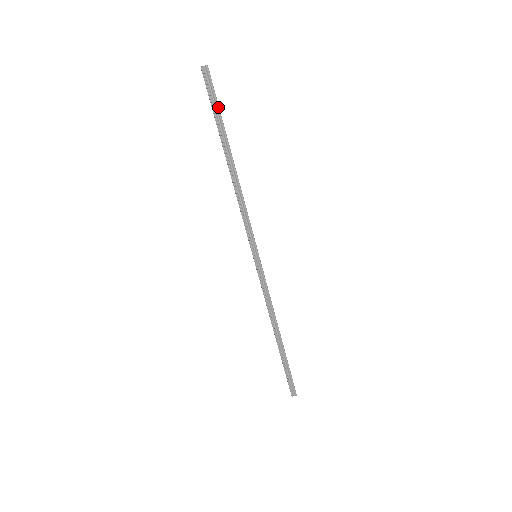
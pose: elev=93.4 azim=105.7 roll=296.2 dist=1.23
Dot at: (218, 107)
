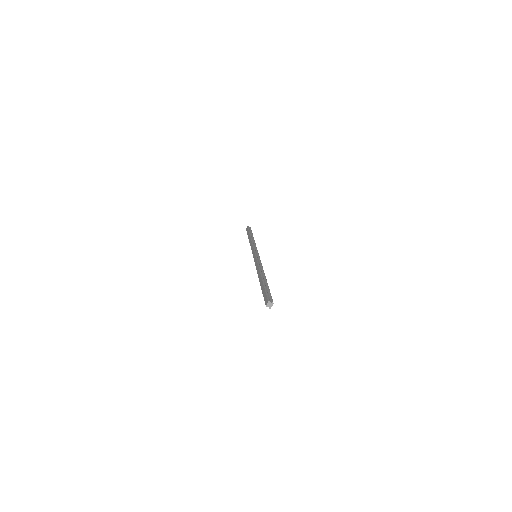
Dot at: occluded
